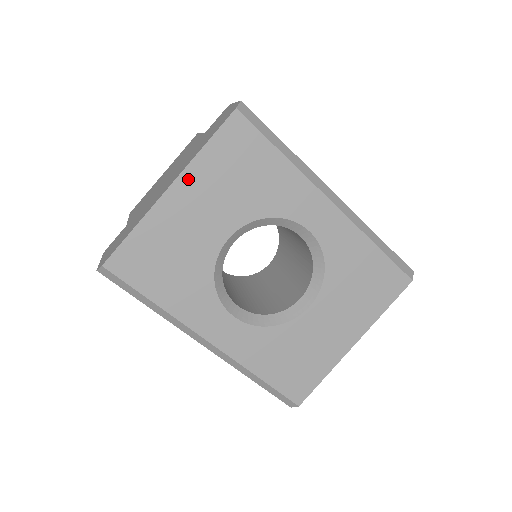
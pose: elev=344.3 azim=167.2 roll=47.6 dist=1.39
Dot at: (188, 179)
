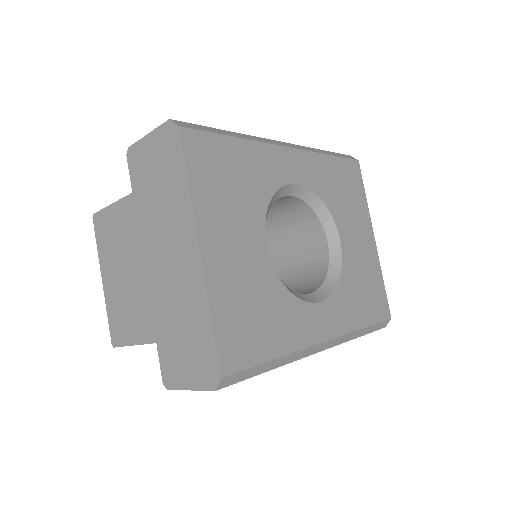
Dot at: (204, 225)
